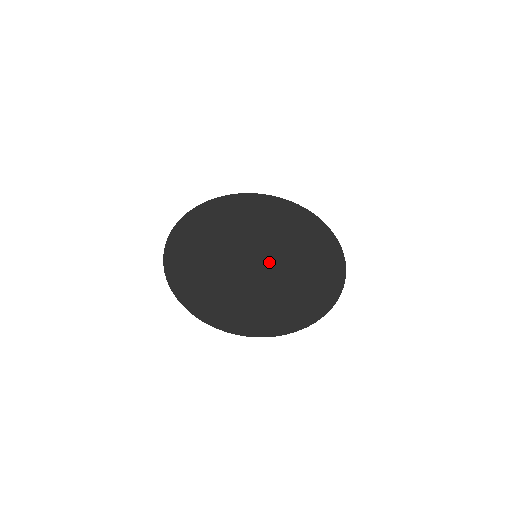
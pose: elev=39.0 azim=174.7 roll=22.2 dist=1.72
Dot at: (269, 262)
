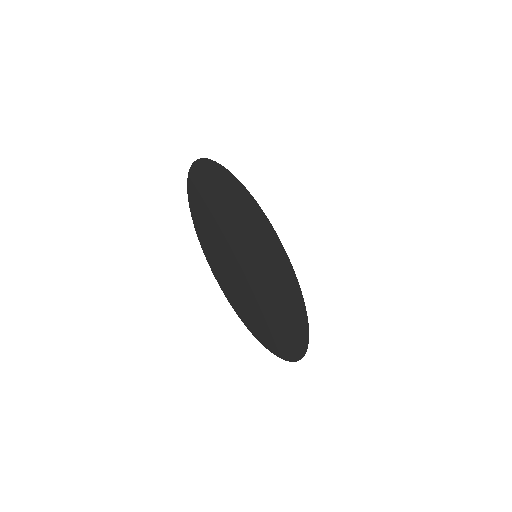
Dot at: (258, 269)
